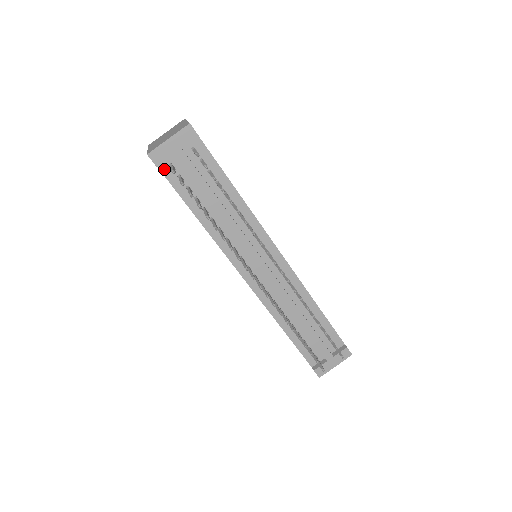
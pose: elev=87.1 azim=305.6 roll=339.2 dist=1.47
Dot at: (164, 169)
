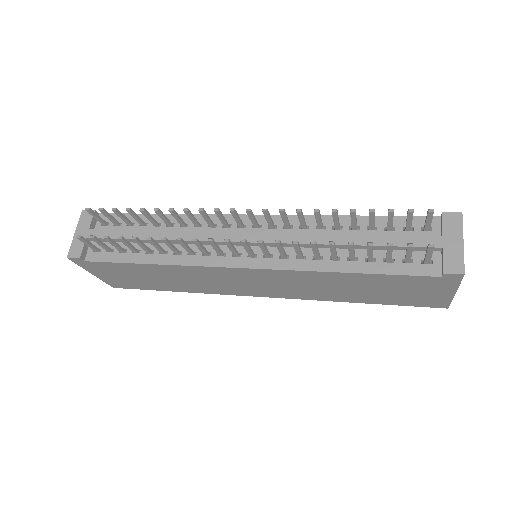
Dot at: (92, 258)
